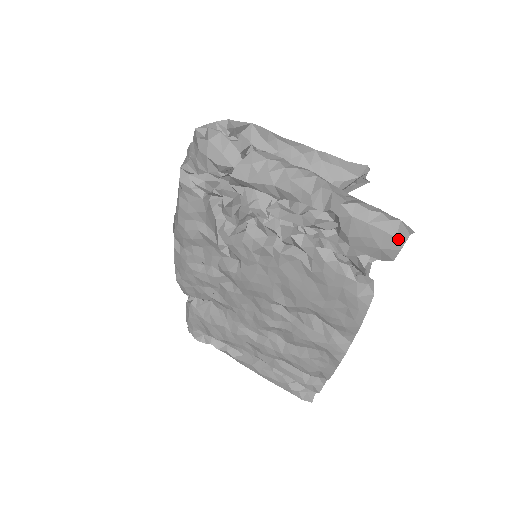
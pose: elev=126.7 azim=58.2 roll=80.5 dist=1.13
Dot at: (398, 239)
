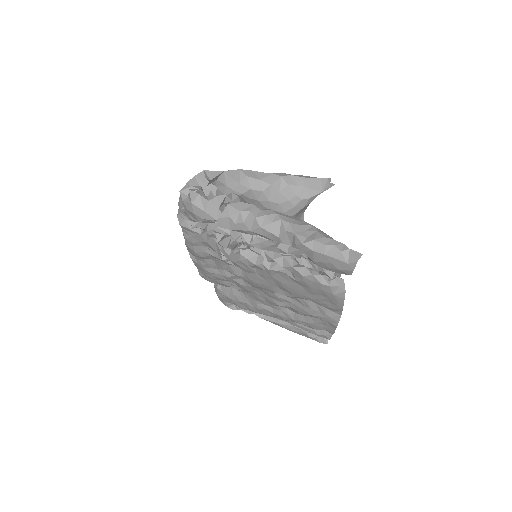
Dot at: (349, 264)
